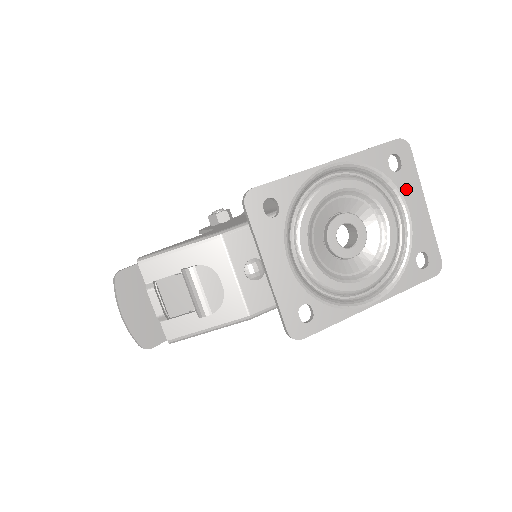
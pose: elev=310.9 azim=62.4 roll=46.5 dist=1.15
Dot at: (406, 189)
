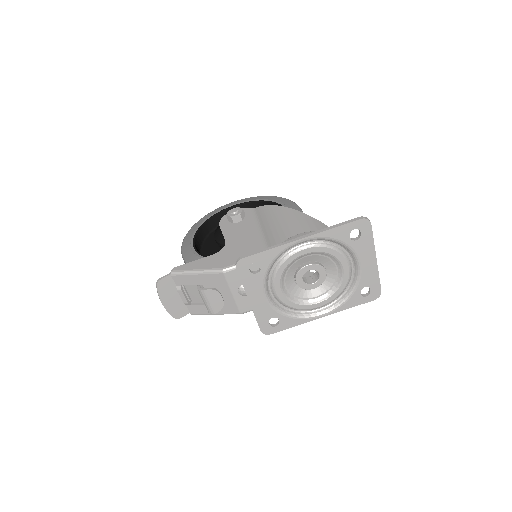
Dot at: (361, 251)
